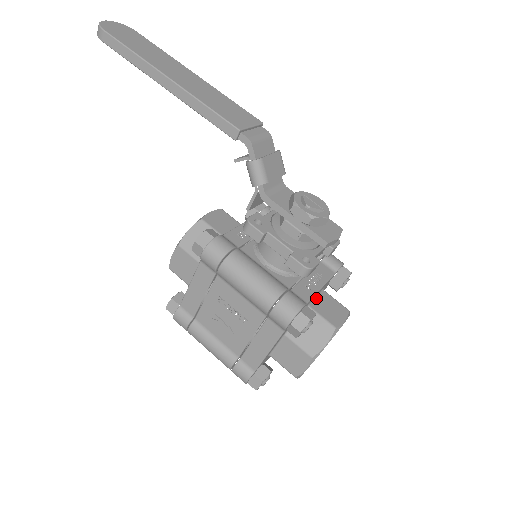
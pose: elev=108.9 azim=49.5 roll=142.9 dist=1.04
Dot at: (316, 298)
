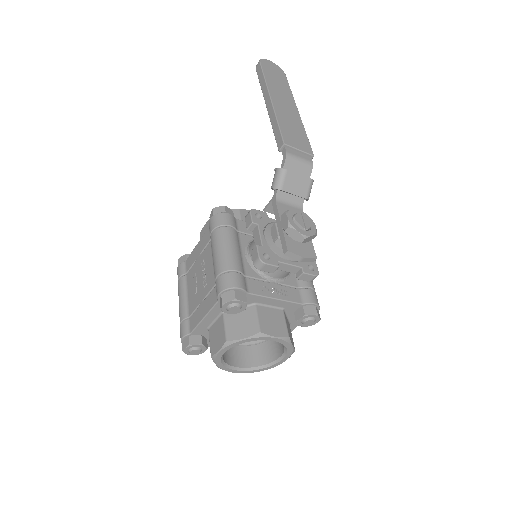
Dot at: (269, 307)
